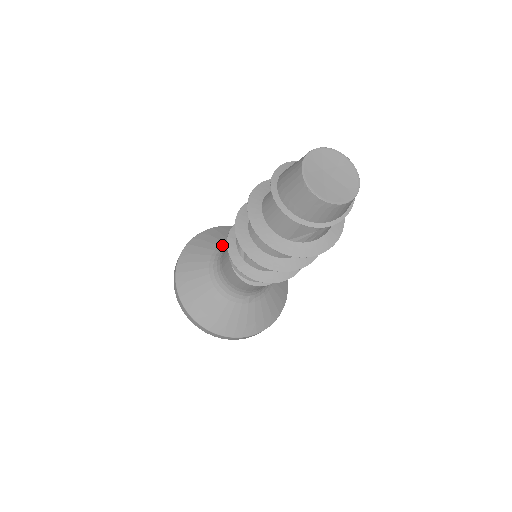
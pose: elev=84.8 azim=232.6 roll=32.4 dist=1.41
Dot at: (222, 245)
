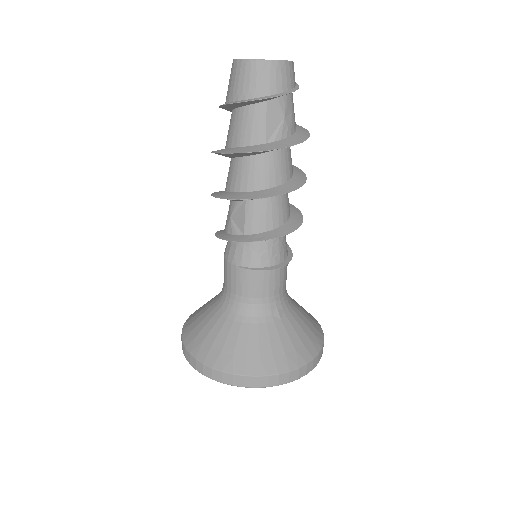
Dot at: (219, 293)
